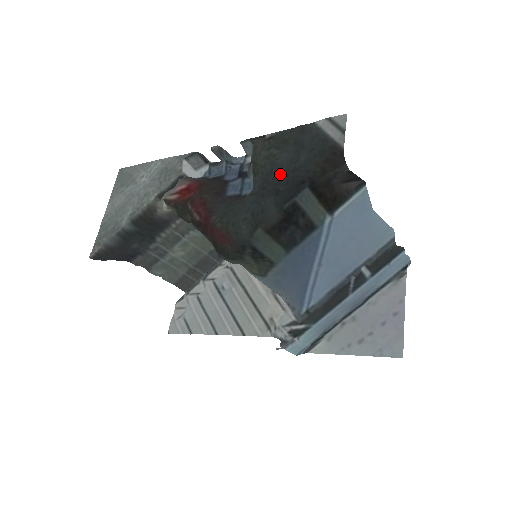
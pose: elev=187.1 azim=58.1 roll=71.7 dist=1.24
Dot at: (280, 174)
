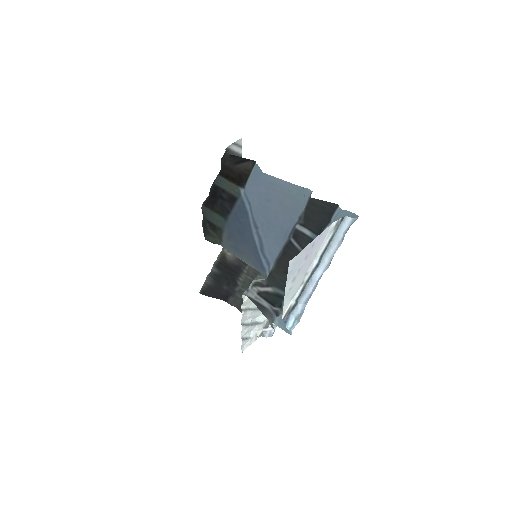
Dot at: occluded
